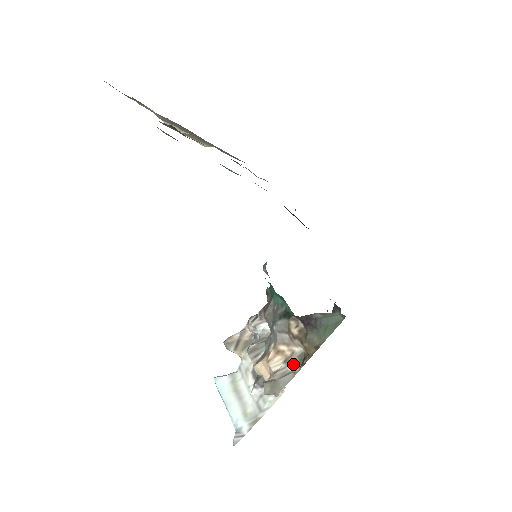
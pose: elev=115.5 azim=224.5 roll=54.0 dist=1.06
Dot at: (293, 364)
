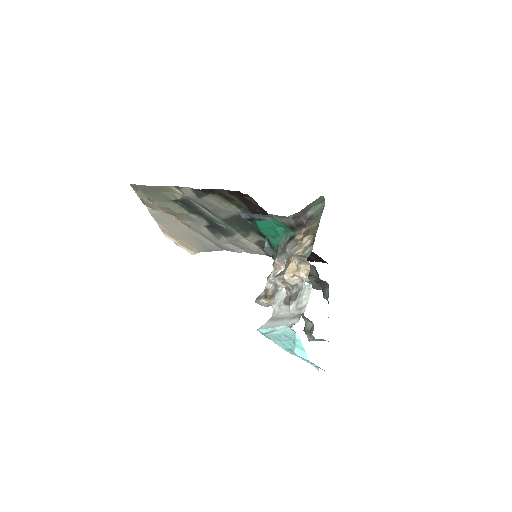
Dot at: (308, 248)
